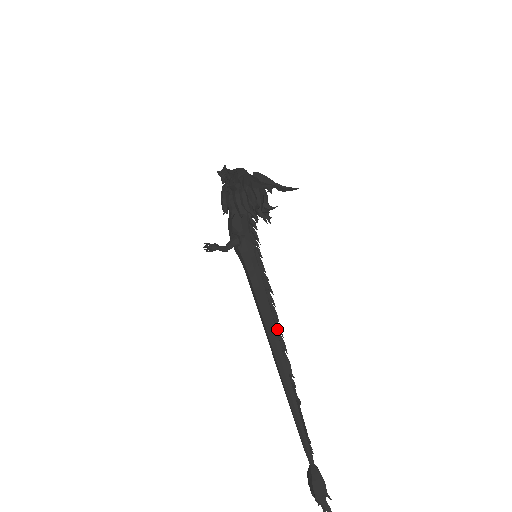
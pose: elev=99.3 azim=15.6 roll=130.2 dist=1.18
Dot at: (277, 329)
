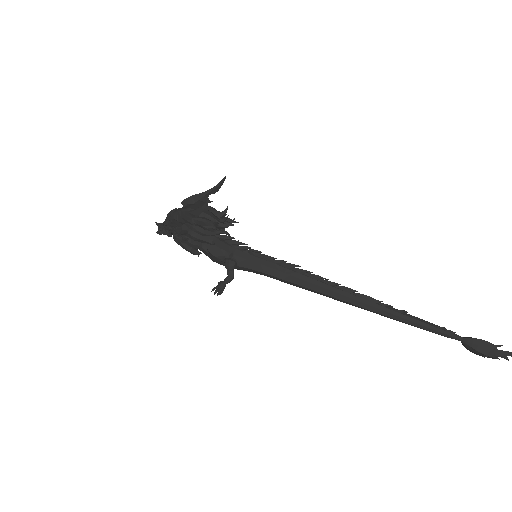
Dot at: (331, 285)
